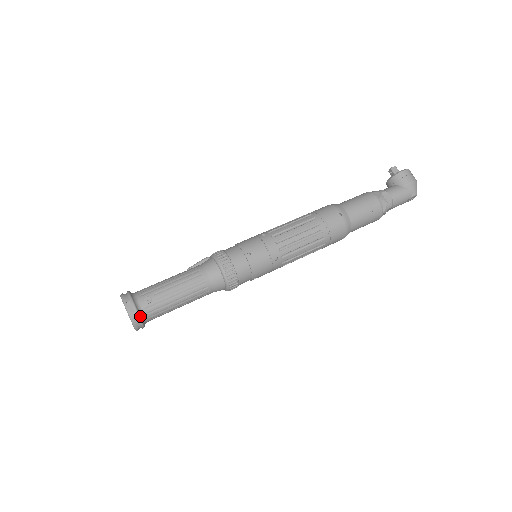
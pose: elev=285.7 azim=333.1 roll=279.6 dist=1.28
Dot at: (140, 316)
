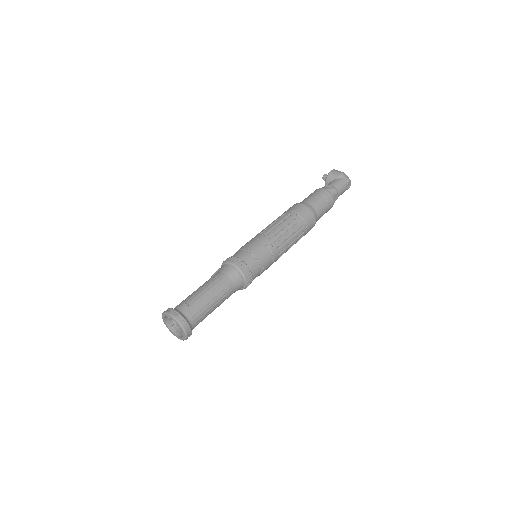
Dot at: (184, 318)
